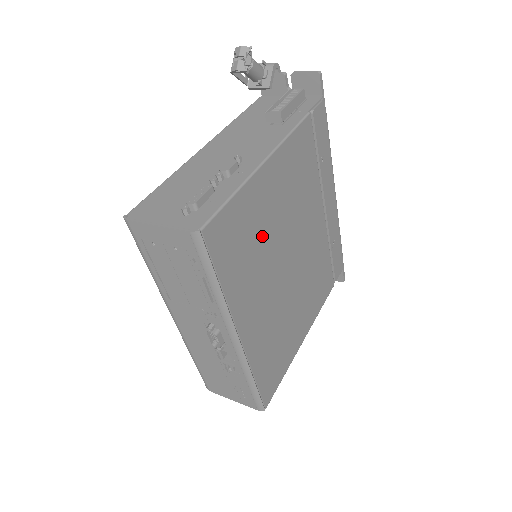
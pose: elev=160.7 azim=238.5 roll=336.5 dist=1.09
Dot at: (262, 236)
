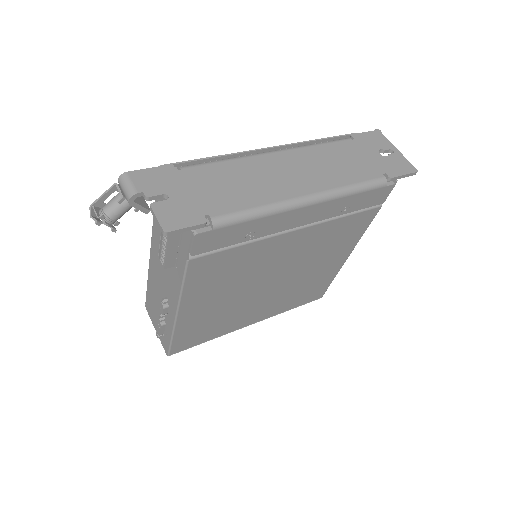
Dot at: (221, 312)
